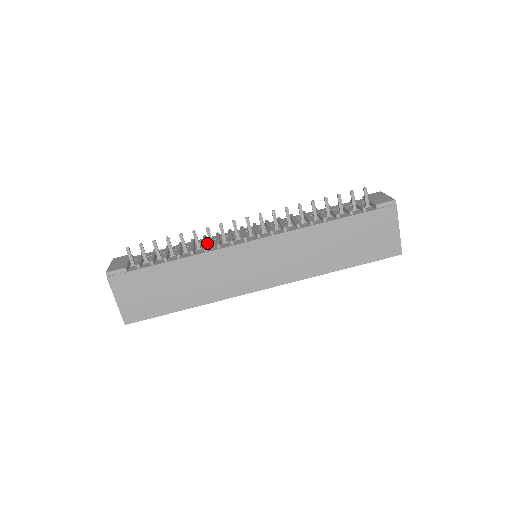
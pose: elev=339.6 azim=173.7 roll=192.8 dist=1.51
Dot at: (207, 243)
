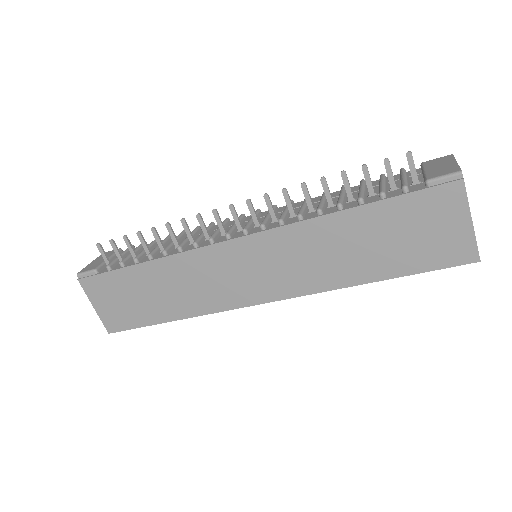
Dot at: occluded
